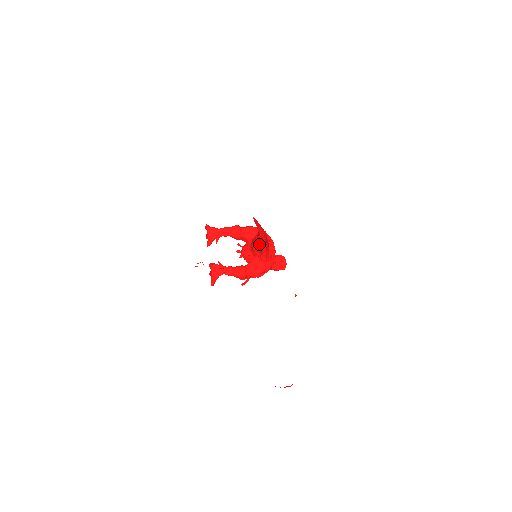
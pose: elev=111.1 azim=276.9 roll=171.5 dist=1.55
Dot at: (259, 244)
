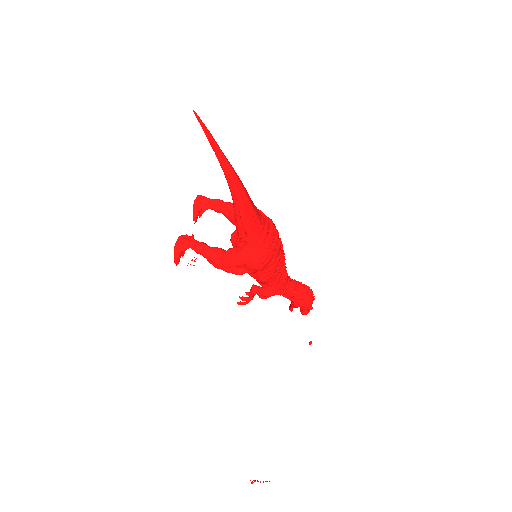
Dot at: (233, 201)
